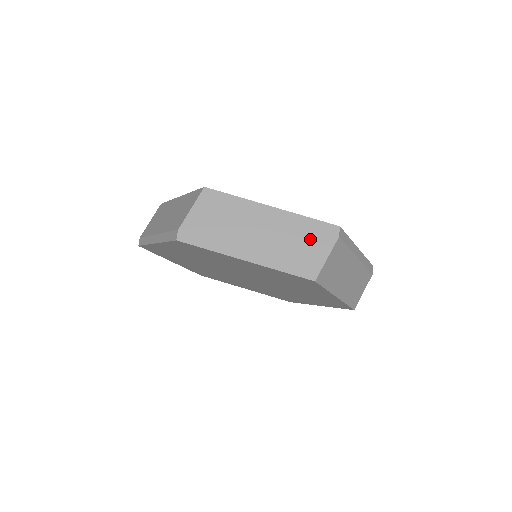
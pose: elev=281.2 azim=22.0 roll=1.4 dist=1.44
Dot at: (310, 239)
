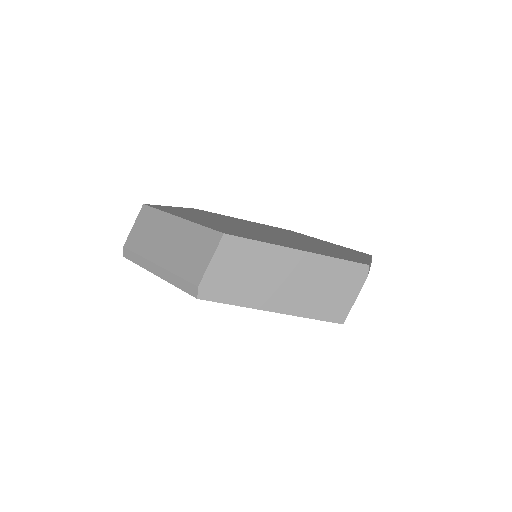
Dot at: (339, 282)
